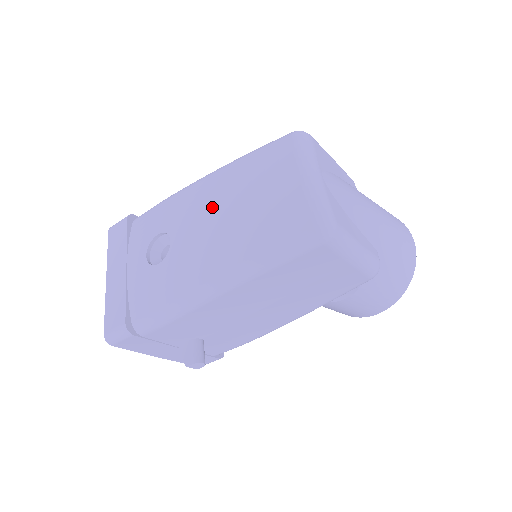
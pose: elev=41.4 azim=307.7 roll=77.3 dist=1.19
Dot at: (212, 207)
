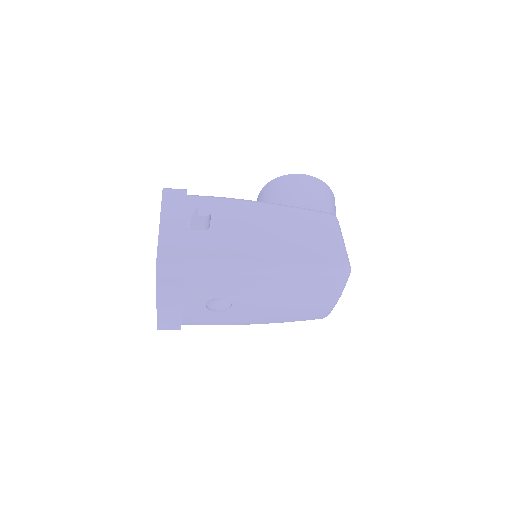
Dot at: (273, 300)
